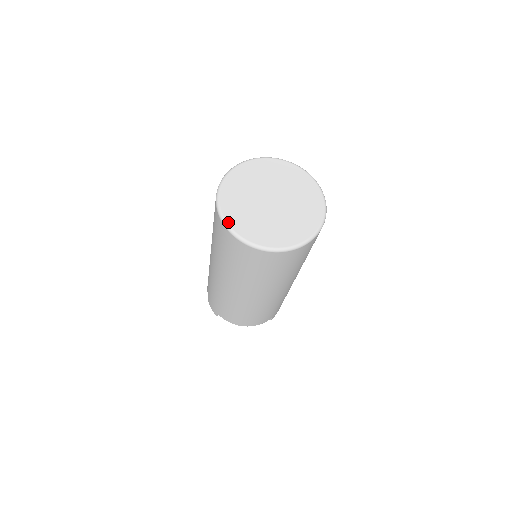
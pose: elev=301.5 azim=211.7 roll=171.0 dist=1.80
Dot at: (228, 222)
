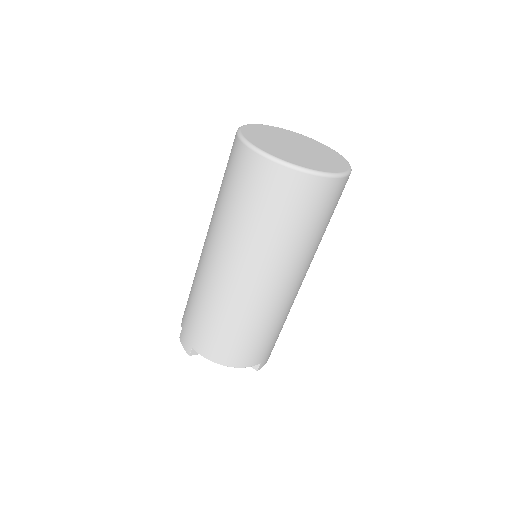
Dot at: (252, 143)
